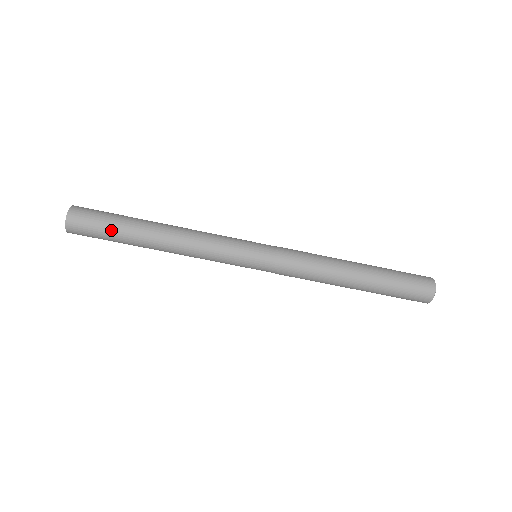
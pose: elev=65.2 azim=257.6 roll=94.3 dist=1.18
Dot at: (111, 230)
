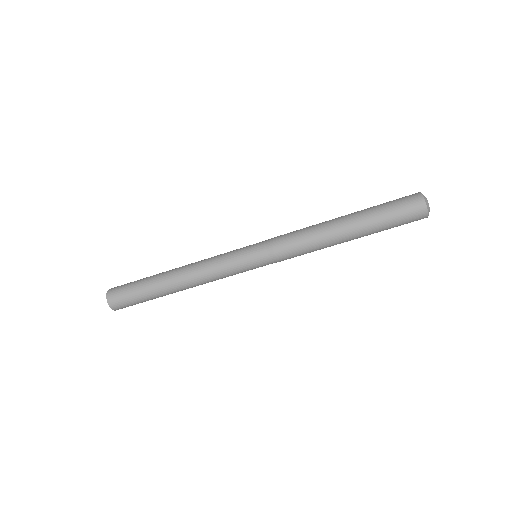
Dot at: (138, 289)
